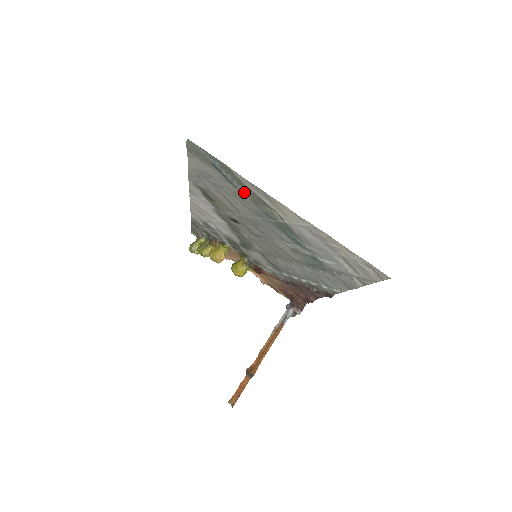
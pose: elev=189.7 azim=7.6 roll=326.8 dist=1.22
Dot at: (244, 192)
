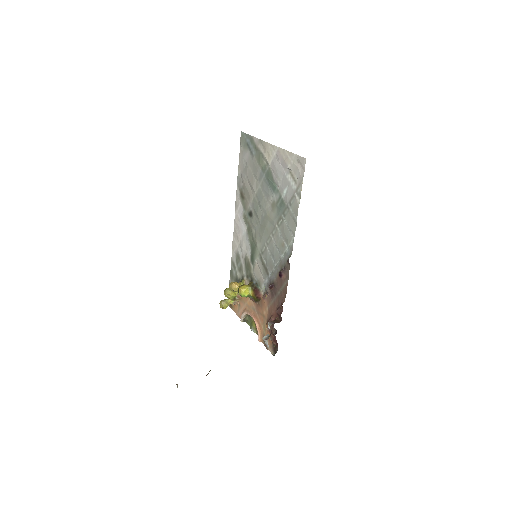
Dot at: (256, 157)
